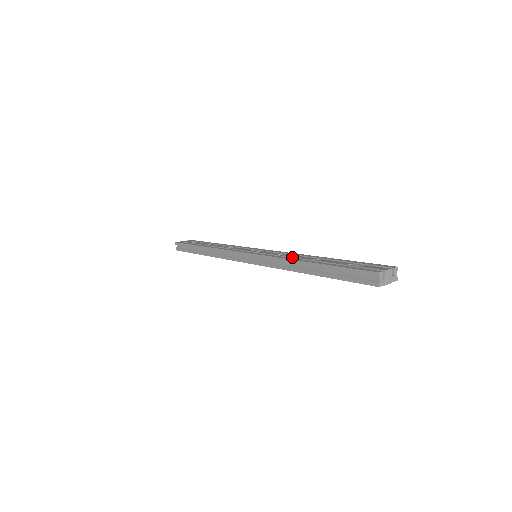
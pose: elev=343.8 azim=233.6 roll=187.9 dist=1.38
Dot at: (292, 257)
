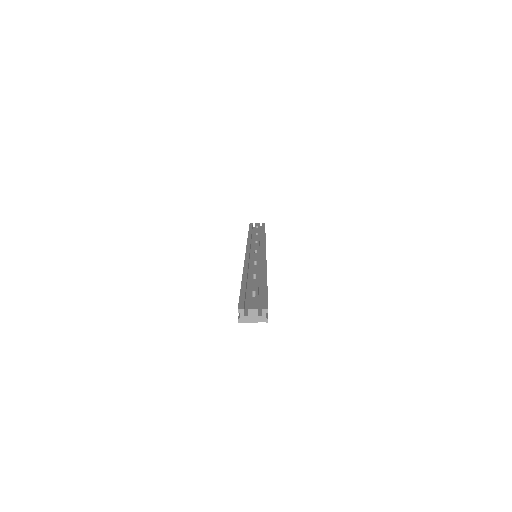
Dot at: (251, 268)
